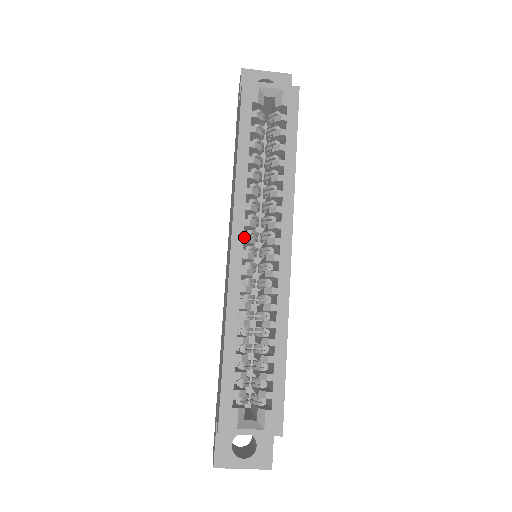
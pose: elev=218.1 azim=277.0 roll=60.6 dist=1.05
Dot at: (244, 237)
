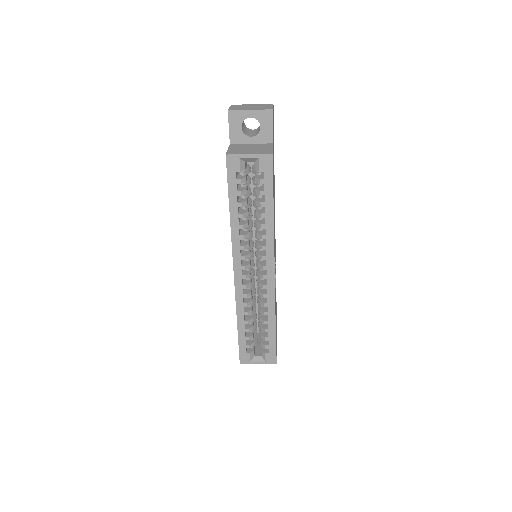
Dot at: (242, 267)
